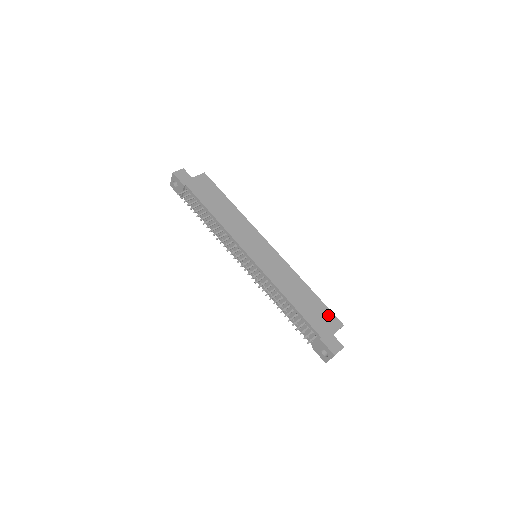
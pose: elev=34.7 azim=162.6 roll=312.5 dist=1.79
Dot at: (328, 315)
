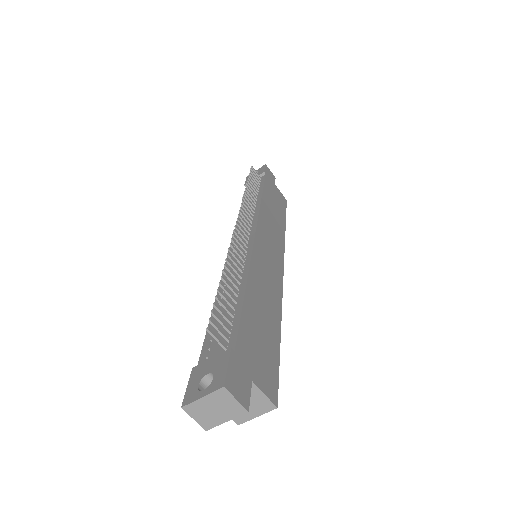
Dot at: (271, 368)
